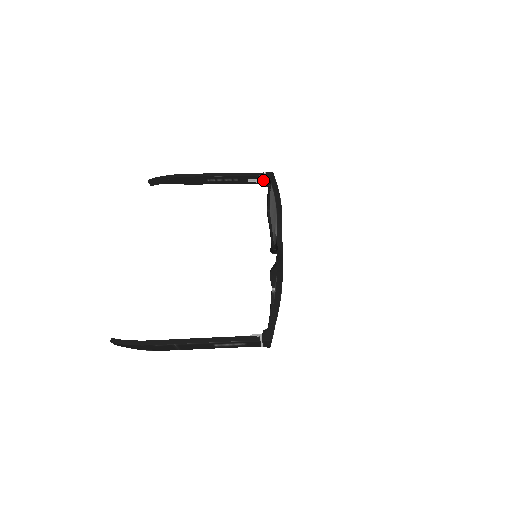
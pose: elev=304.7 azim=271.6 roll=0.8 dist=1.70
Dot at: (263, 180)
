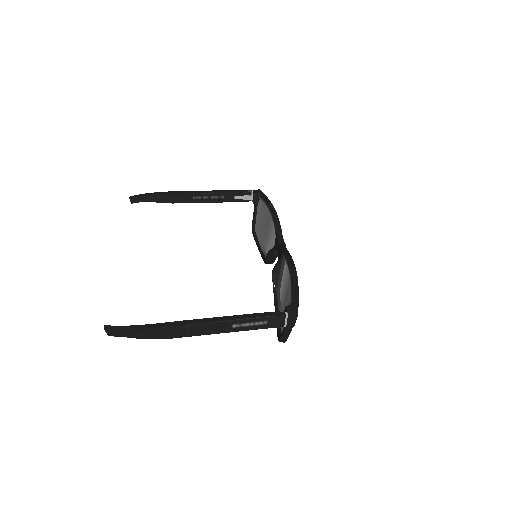
Dot at: (250, 196)
